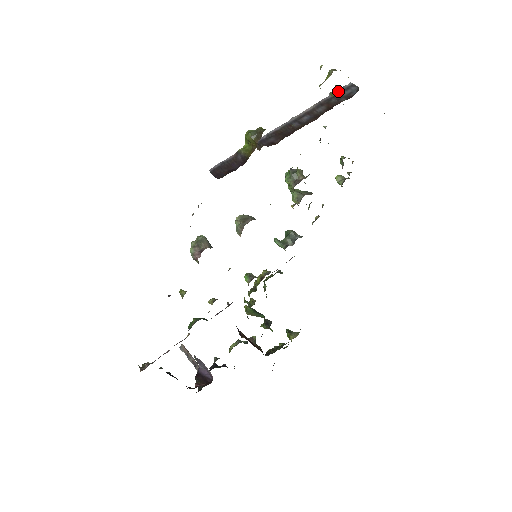
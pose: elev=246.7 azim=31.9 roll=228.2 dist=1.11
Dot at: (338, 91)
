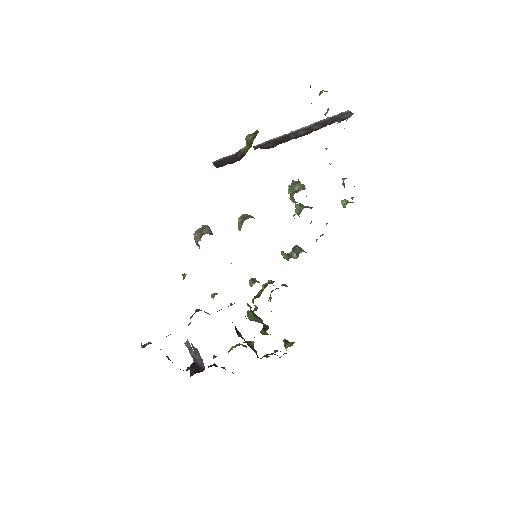
Dot at: (335, 115)
